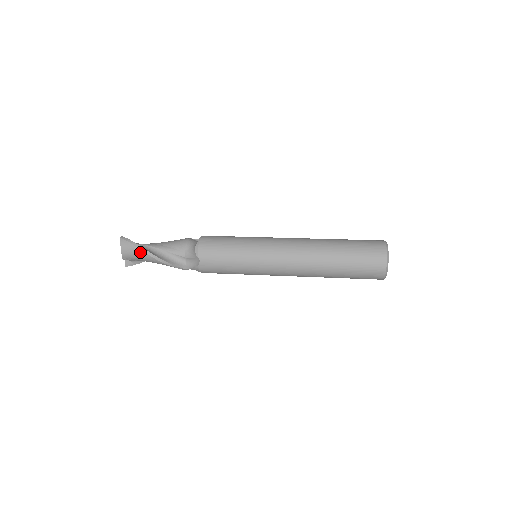
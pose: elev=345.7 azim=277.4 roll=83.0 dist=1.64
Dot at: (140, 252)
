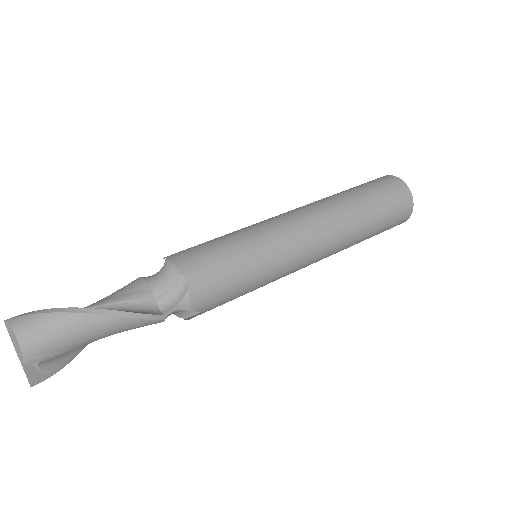
Dot at: (64, 318)
